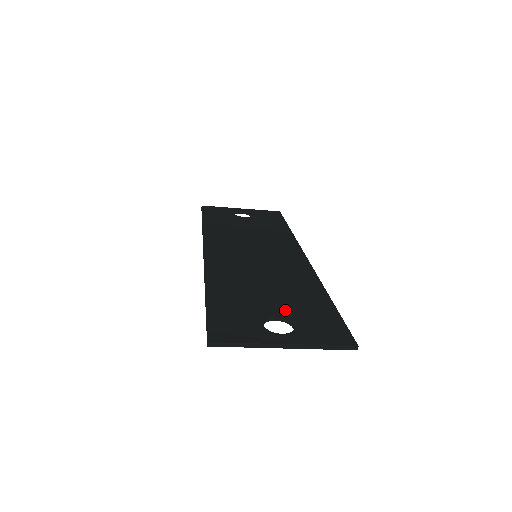
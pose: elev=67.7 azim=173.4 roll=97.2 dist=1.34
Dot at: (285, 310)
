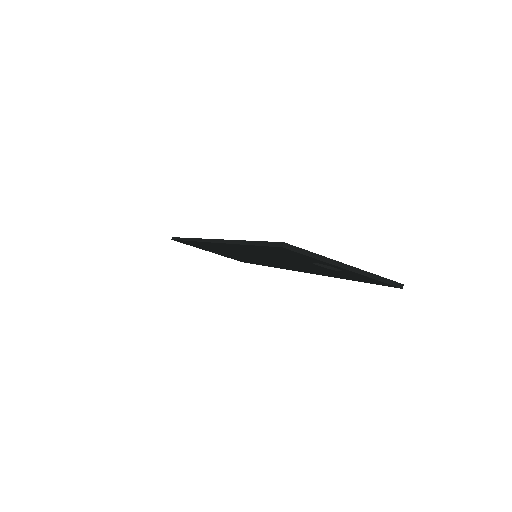
Dot at: occluded
